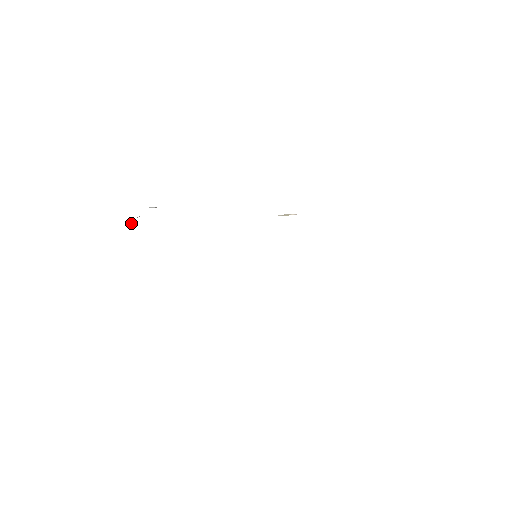
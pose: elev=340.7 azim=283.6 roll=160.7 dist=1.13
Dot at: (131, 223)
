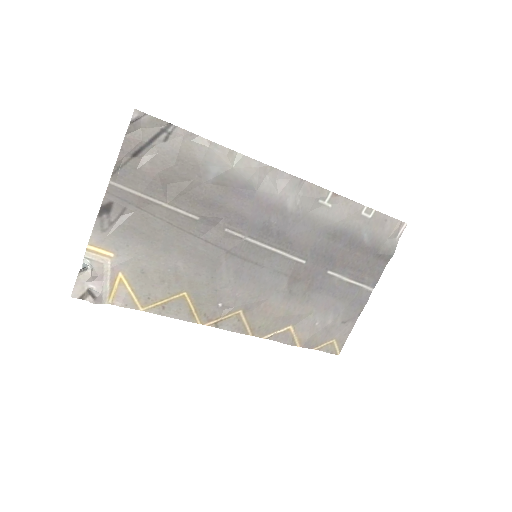
Dot at: (83, 267)
